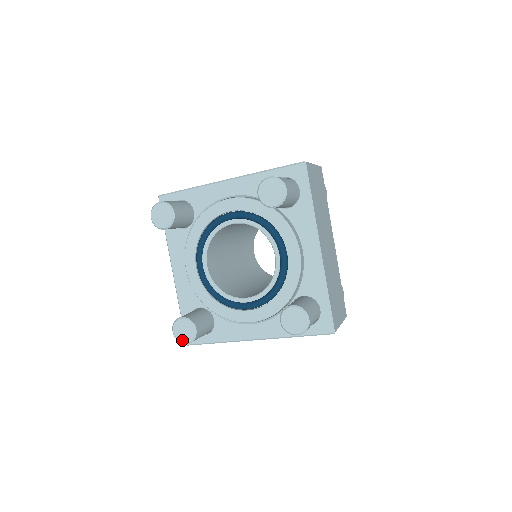
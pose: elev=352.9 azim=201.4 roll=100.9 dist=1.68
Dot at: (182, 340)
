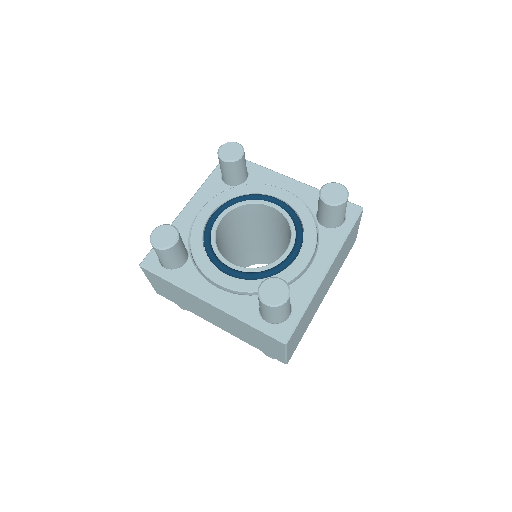
Dot at: (281, 299)
